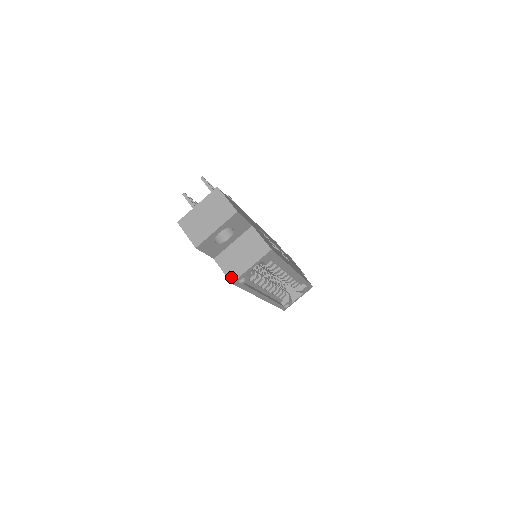
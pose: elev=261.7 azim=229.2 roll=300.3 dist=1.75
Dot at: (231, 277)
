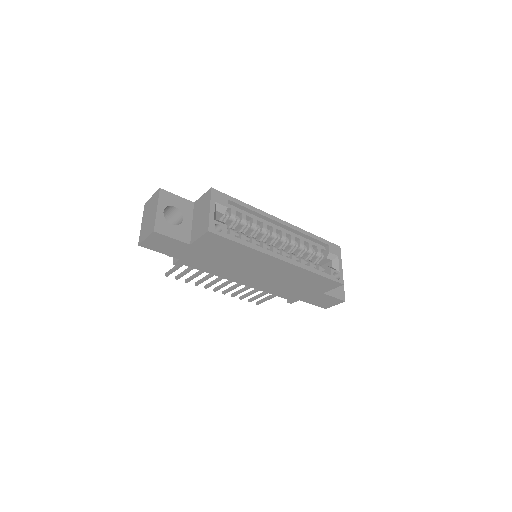
Dot at: (205, 230)
